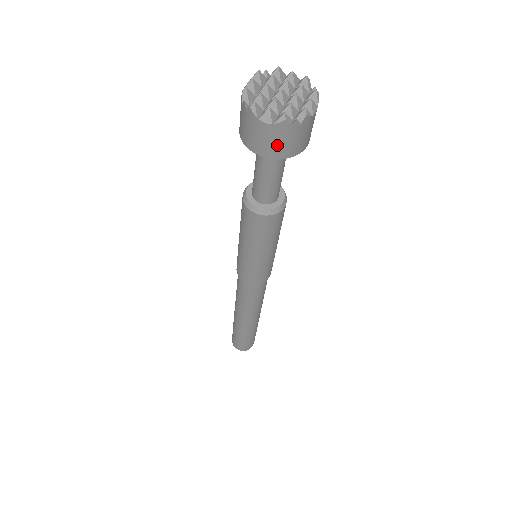
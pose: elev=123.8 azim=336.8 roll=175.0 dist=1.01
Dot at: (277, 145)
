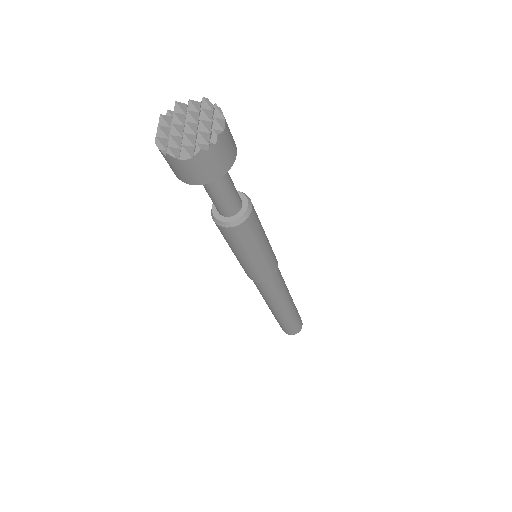
Dot at: (208, 171)
